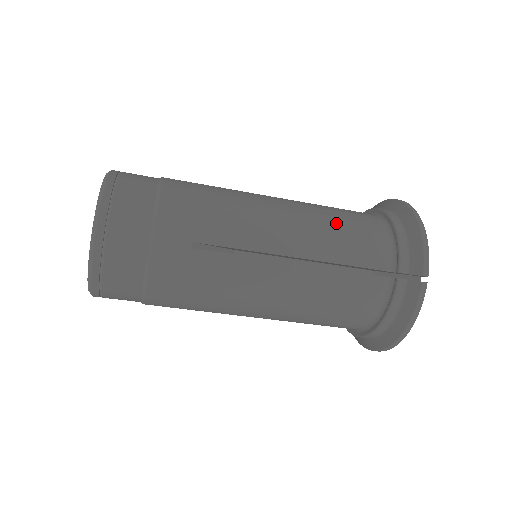
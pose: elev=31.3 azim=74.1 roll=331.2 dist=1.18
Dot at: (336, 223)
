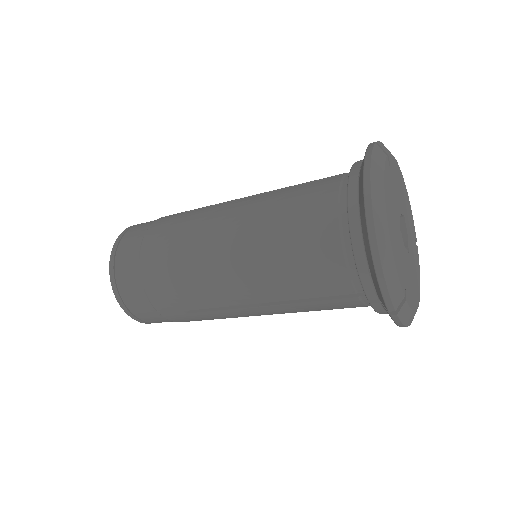
Dot at: (287, 260)
